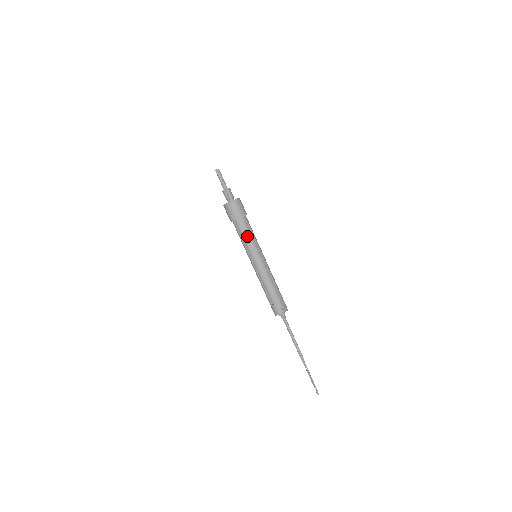
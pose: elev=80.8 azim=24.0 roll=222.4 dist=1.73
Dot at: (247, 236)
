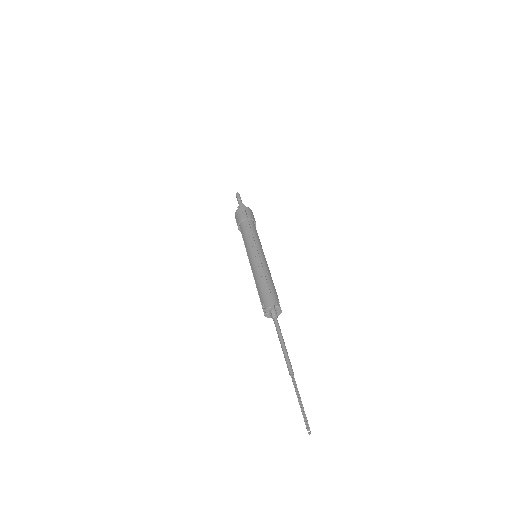
Dot at: (256, 234)
